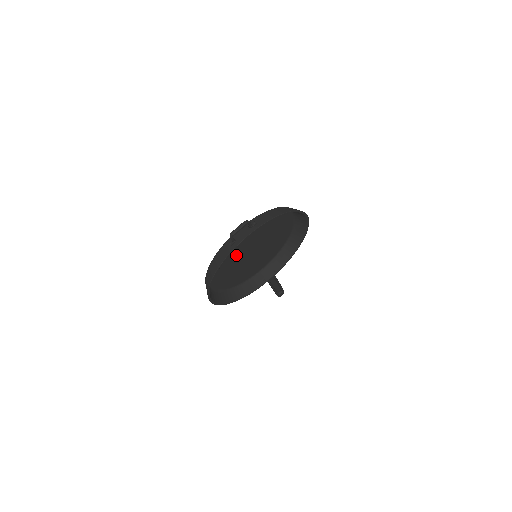
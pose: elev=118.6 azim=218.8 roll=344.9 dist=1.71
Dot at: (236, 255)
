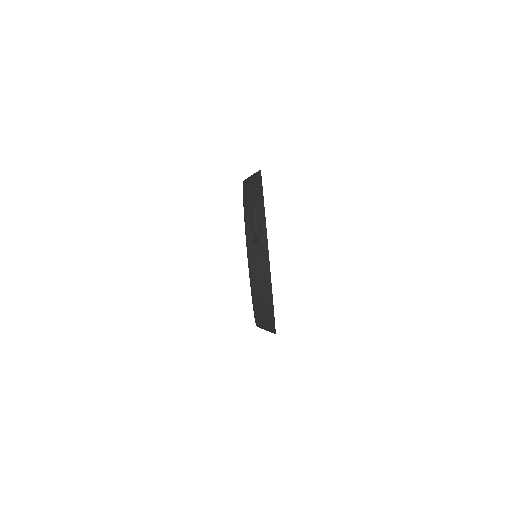
Dot at: occluded
